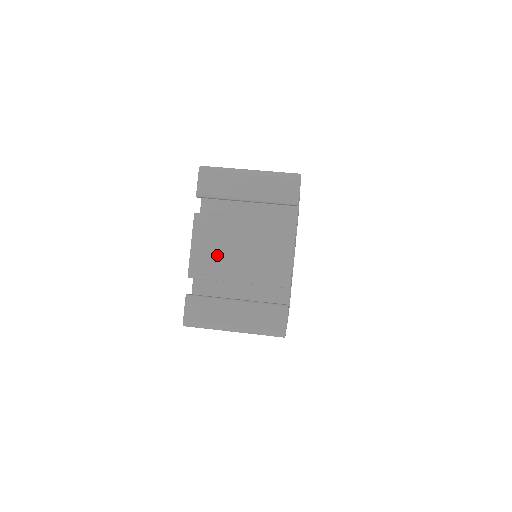
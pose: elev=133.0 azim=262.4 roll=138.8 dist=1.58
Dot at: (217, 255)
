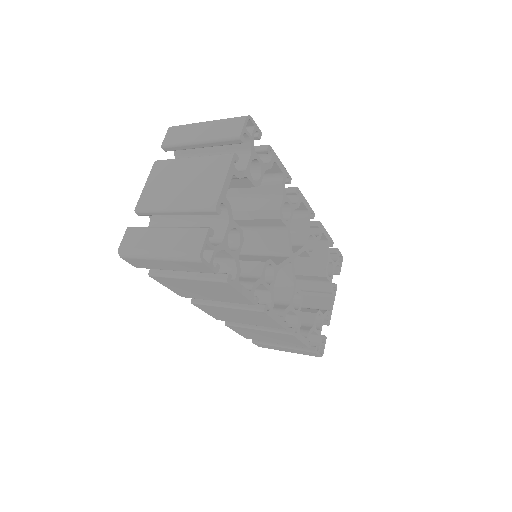
Dot at: (162, 190)
